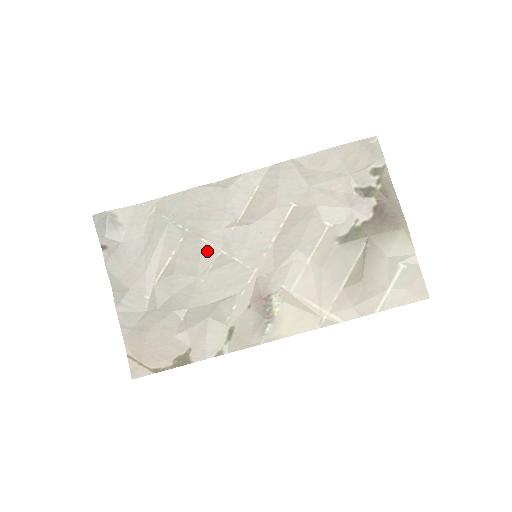
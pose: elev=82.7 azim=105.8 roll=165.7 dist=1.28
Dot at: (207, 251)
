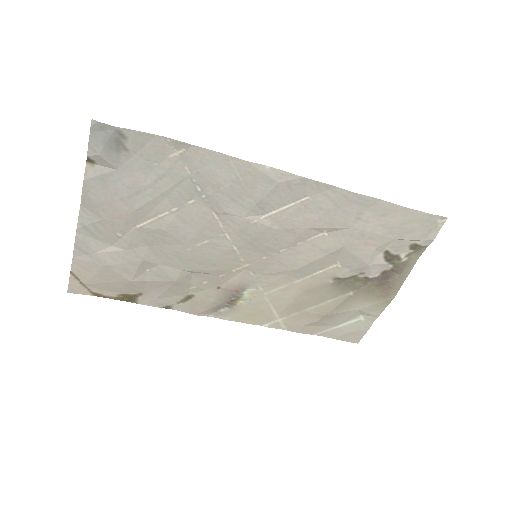
Dot at: (212, 227)
